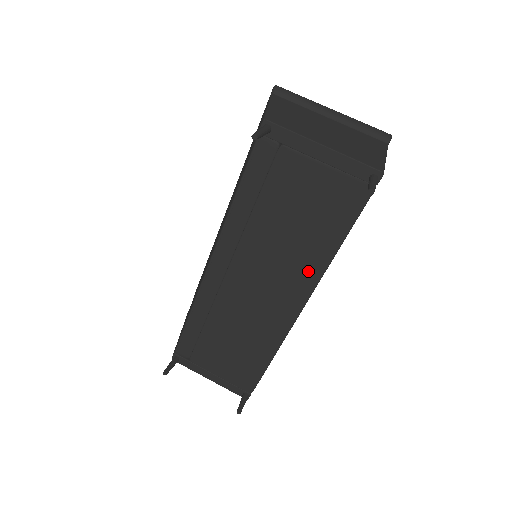
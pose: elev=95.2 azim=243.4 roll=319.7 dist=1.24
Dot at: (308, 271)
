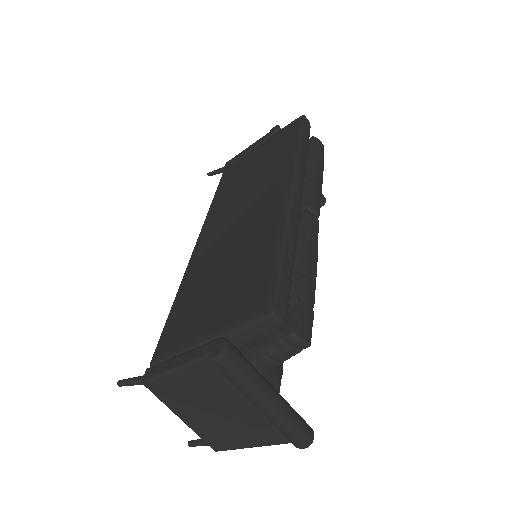
Dot at: occluded
